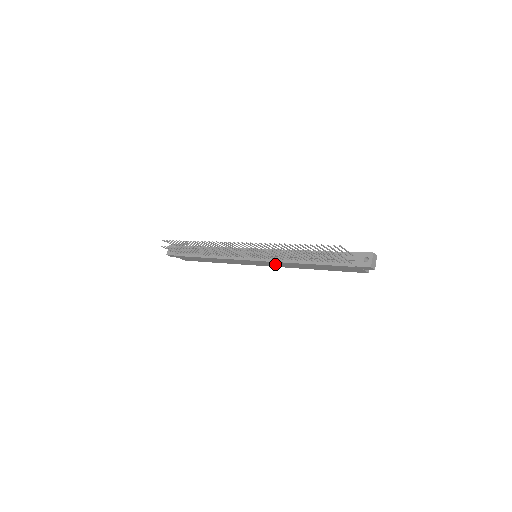
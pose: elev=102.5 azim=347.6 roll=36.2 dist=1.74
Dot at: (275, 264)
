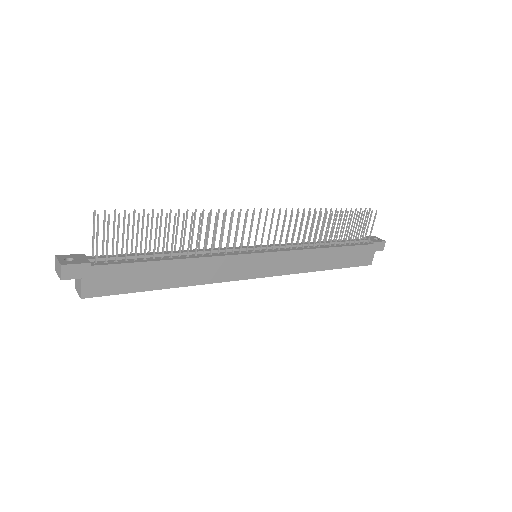
Dot at: (286, 262)
